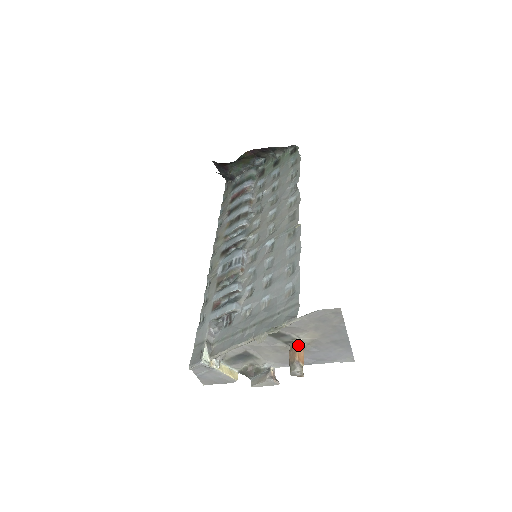
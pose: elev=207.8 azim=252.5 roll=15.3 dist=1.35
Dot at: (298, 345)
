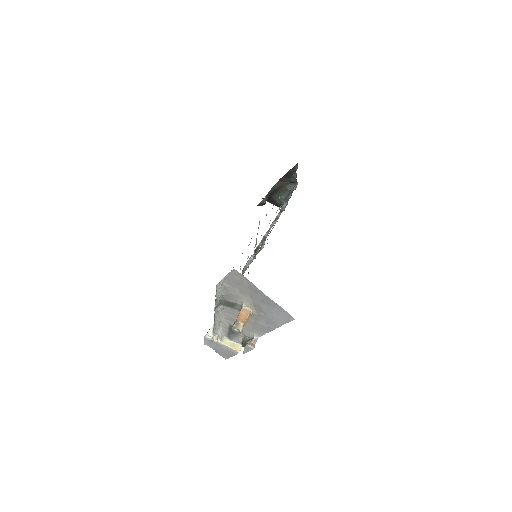
Dot at: (243, 310)
